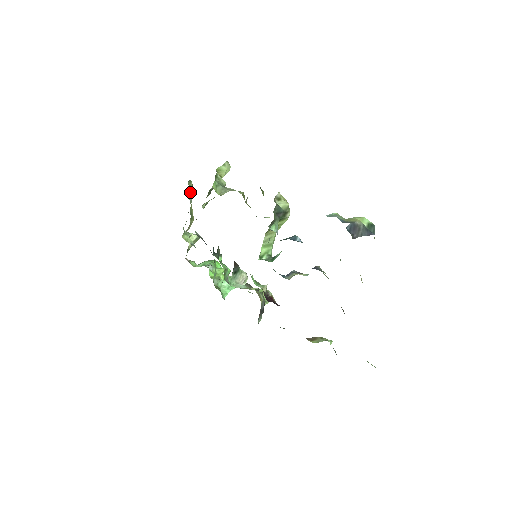
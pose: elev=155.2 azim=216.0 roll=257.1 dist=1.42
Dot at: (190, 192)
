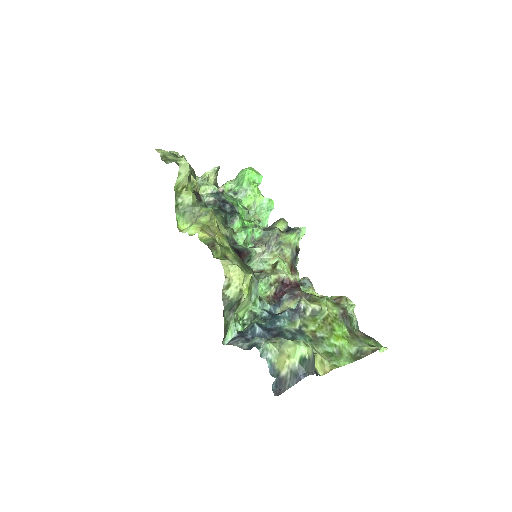
Dot at: (176, 161)
